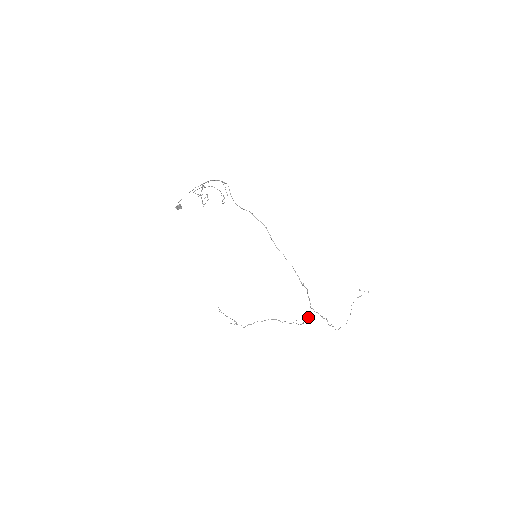
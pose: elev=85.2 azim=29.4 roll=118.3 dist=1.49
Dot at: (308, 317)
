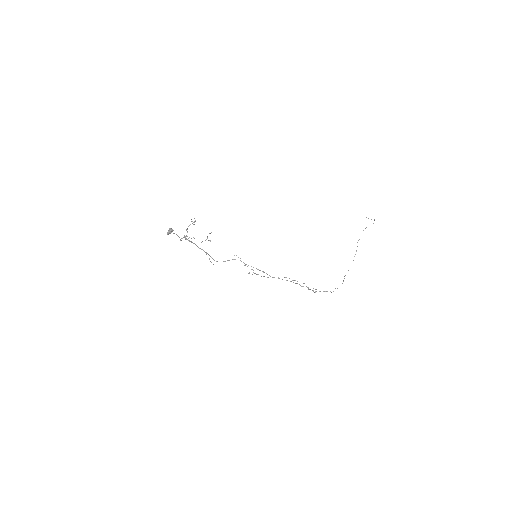
Dot at: (313, 288)
